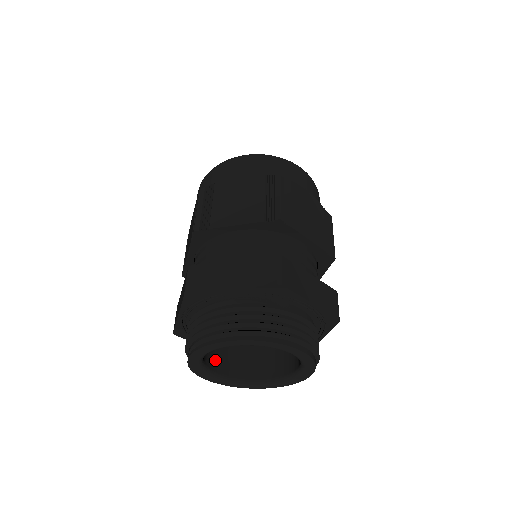
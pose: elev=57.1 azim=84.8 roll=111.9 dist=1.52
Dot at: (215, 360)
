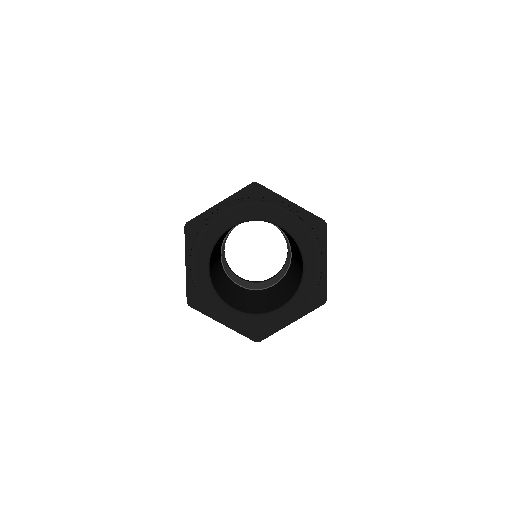
Dot at: (228, 301)
